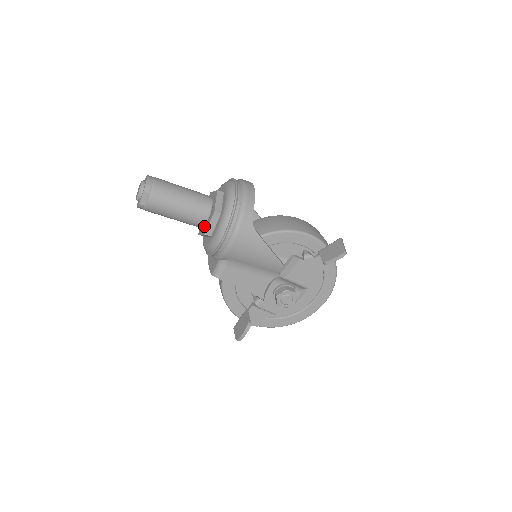
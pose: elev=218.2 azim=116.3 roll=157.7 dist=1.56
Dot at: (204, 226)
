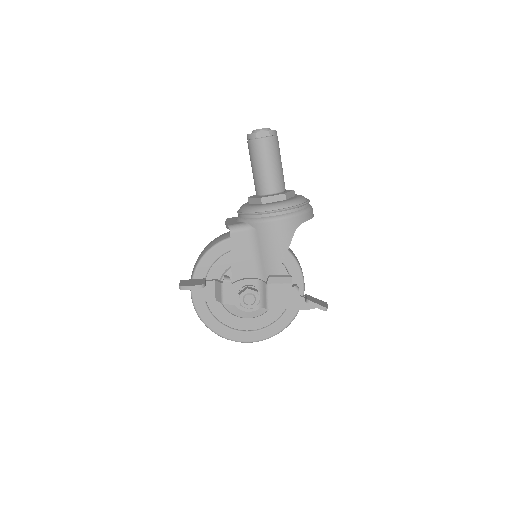
Dot at: (264, 195)
